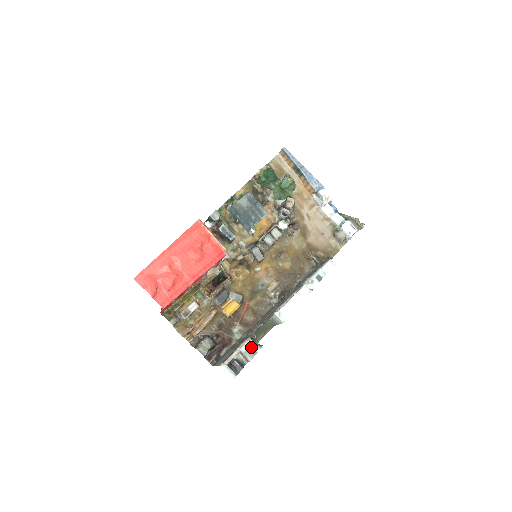
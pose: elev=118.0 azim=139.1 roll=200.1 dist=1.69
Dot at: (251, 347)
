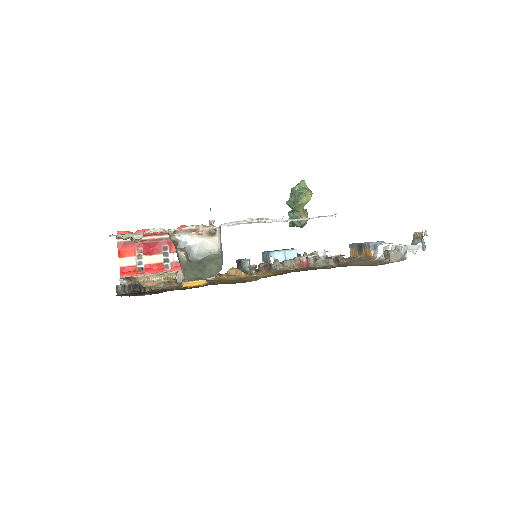
Dot at: occluded
